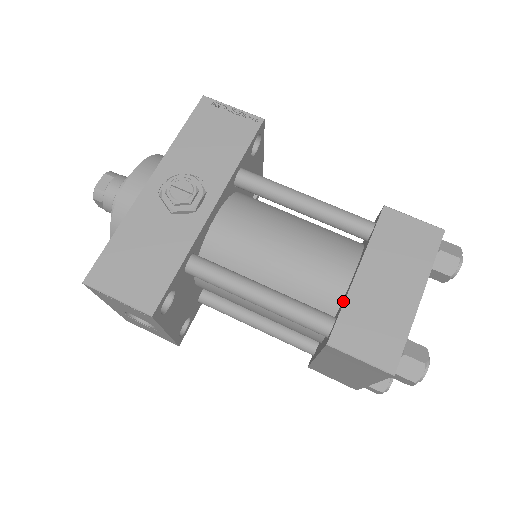
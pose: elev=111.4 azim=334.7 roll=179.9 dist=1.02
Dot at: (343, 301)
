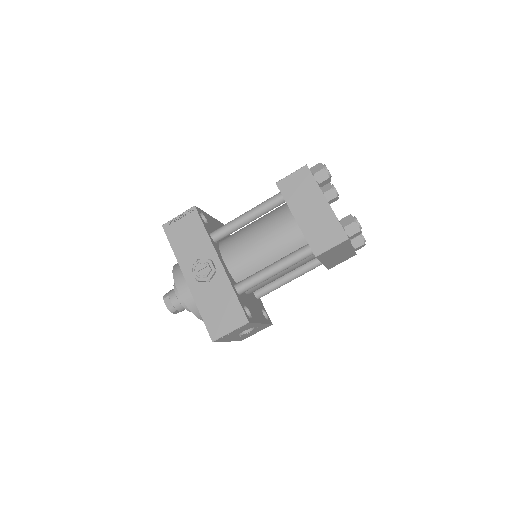
Dot at: occluded
